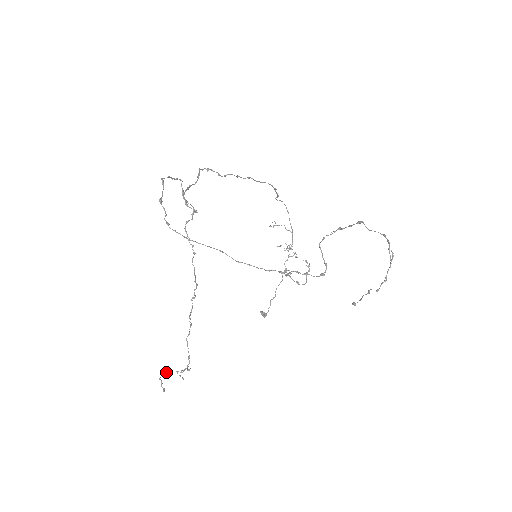
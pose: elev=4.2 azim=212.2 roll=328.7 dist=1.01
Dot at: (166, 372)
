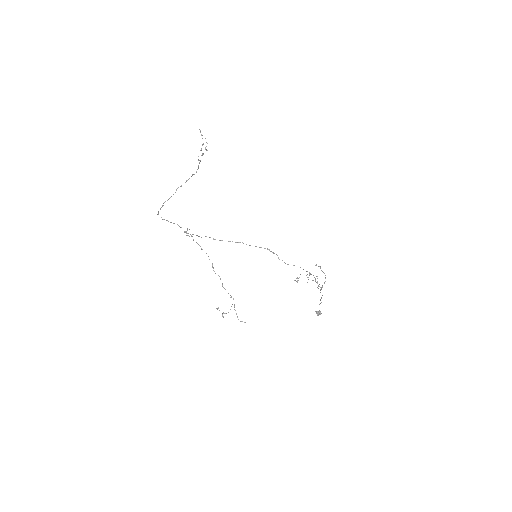
Dot at: (224, 313)
